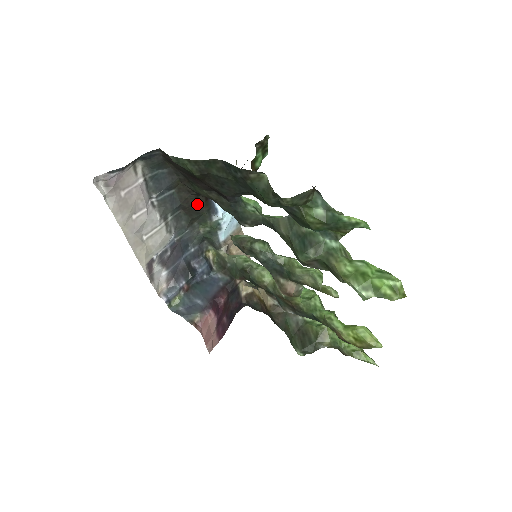
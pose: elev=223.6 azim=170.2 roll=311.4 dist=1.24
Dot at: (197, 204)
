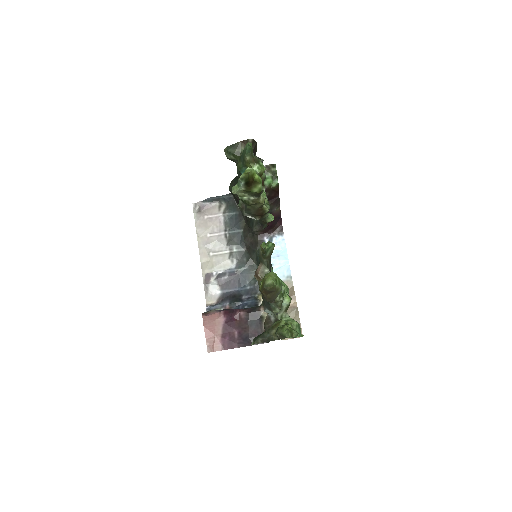
Dot at: (254, 243)
